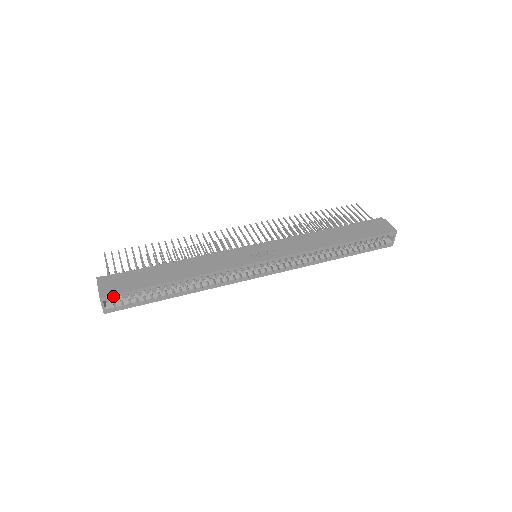
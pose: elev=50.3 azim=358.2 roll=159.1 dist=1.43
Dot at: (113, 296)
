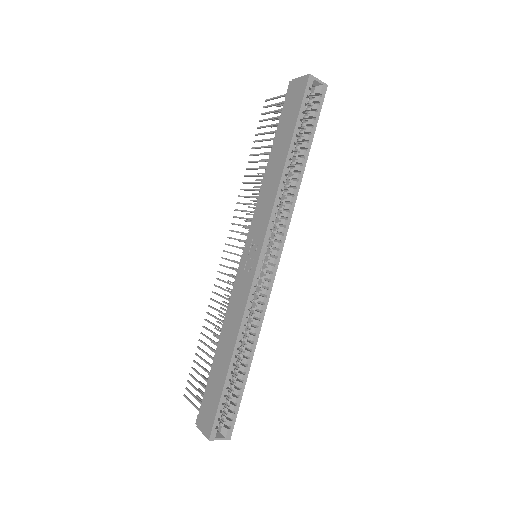
Dot at: (214, 427)
